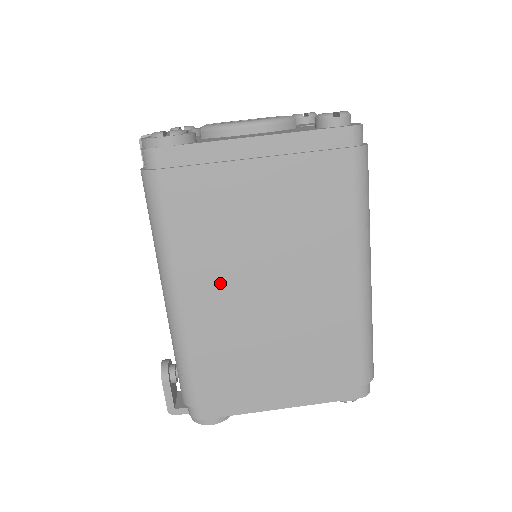
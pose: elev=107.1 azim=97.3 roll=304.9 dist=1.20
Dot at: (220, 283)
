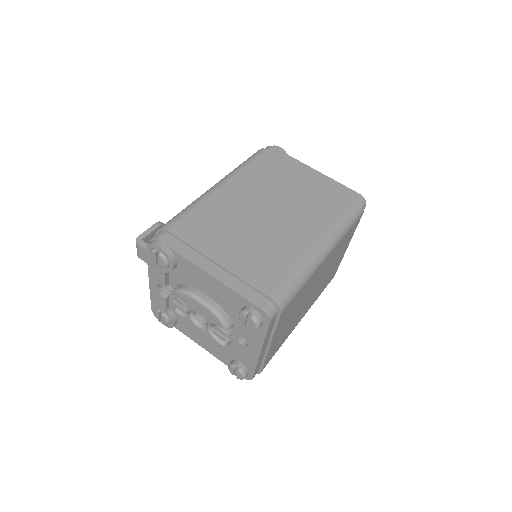
Dot at: (248, 194)
